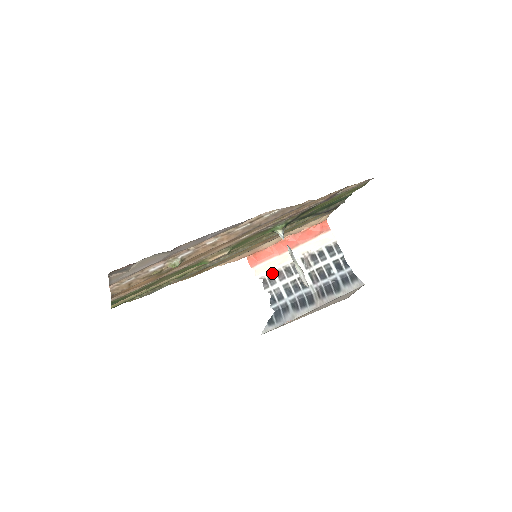
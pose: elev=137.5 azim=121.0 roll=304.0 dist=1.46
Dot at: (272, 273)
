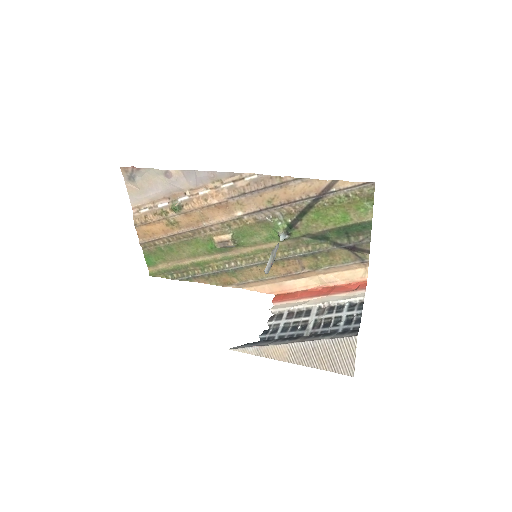
Dot at: (285, 311)
